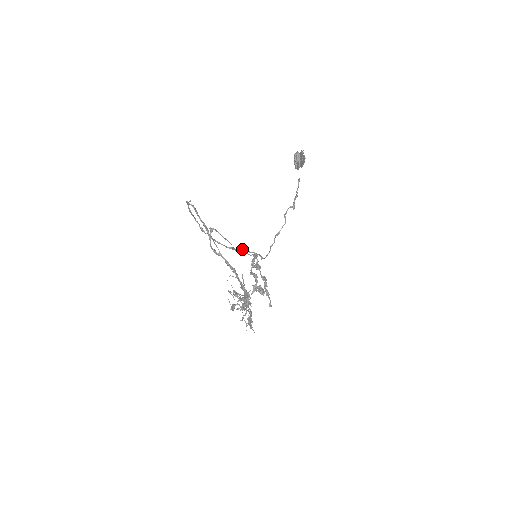
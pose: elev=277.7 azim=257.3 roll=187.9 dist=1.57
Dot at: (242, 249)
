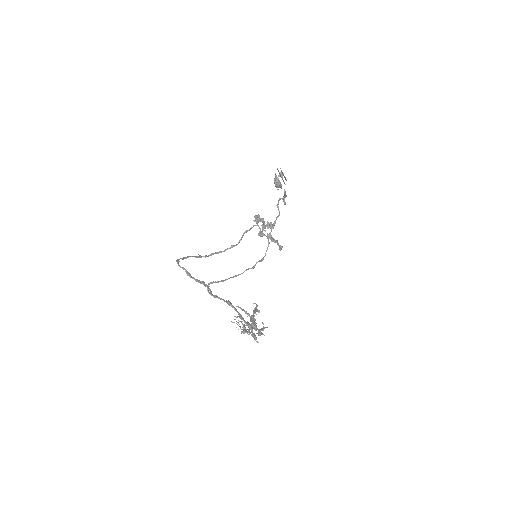
Dot at: (242, 237)
